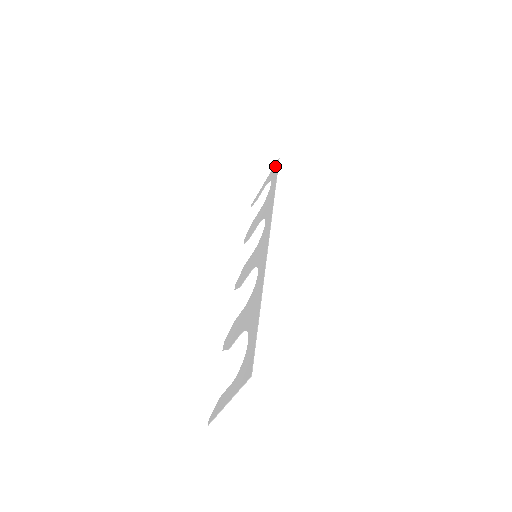
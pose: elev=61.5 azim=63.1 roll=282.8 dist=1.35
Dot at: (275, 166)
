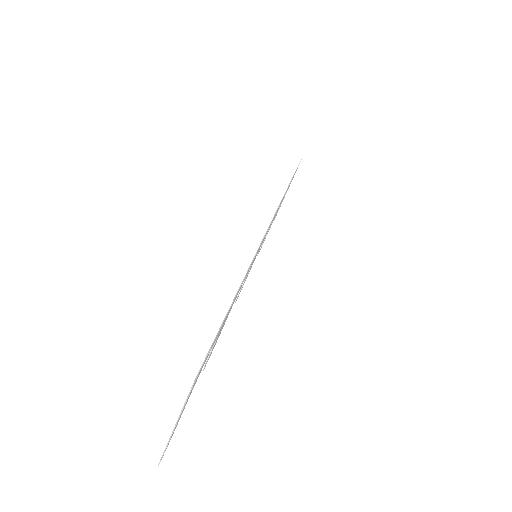
Dot at: occluded
